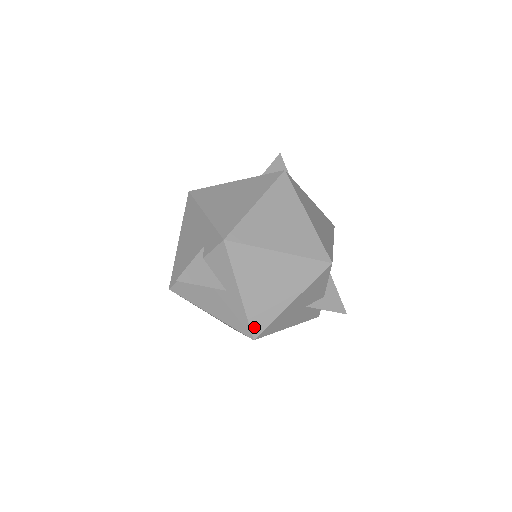
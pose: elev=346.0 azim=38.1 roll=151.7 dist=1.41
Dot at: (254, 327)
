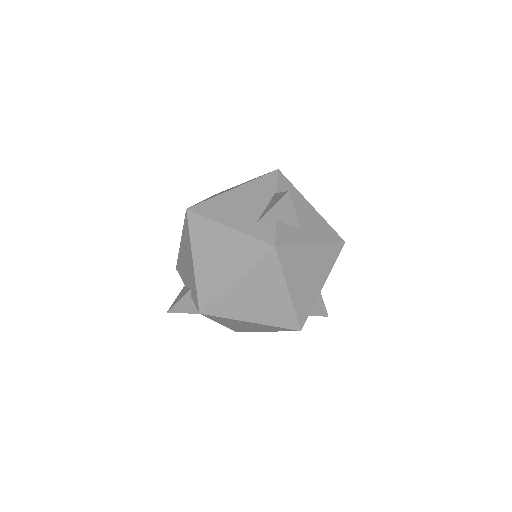
Dot at: (236, 330)
